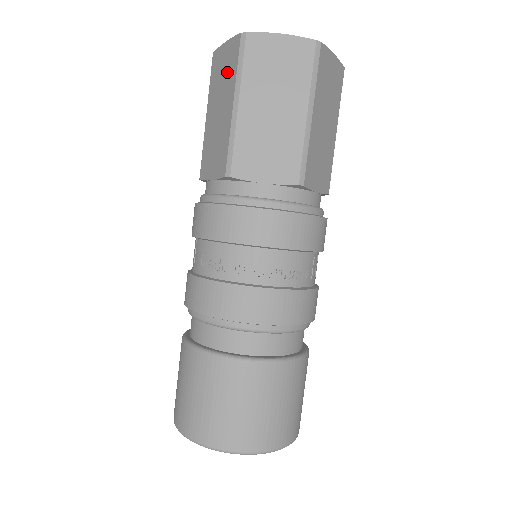
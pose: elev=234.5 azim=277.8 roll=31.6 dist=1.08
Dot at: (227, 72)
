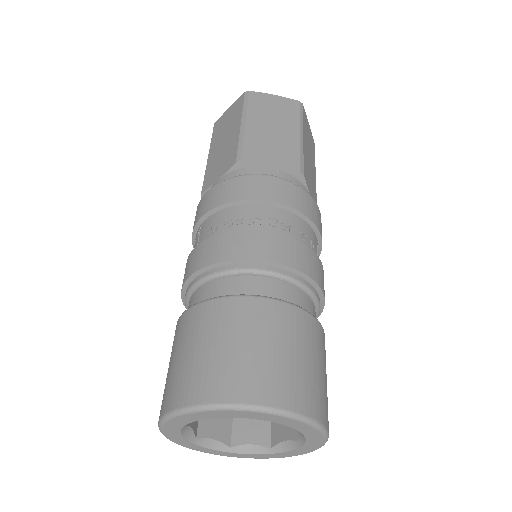
Dot at: (232, 117)
